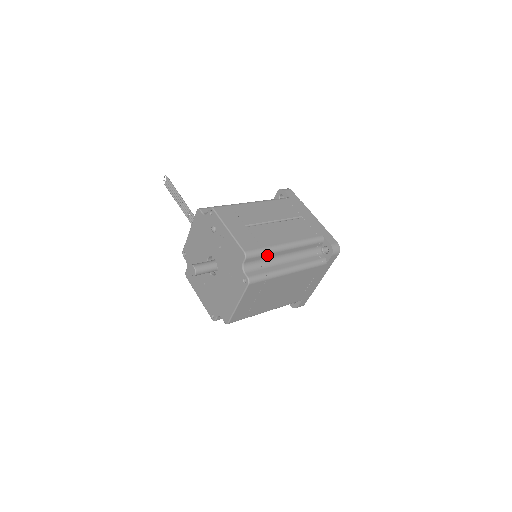
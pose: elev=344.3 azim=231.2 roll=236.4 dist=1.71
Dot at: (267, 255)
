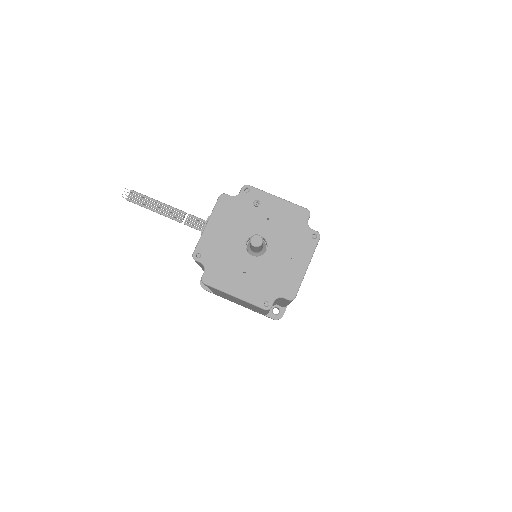
Dot at: occluded
